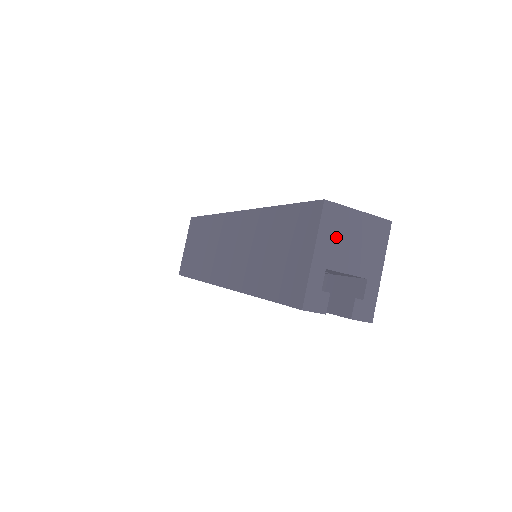
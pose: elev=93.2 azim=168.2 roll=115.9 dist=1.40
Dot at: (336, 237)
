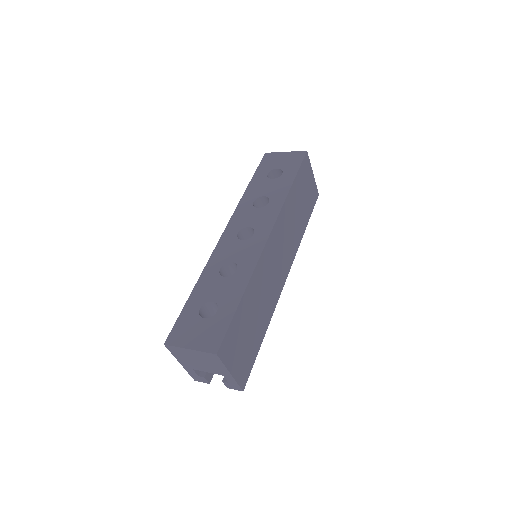
Dot at: (186, 358)
